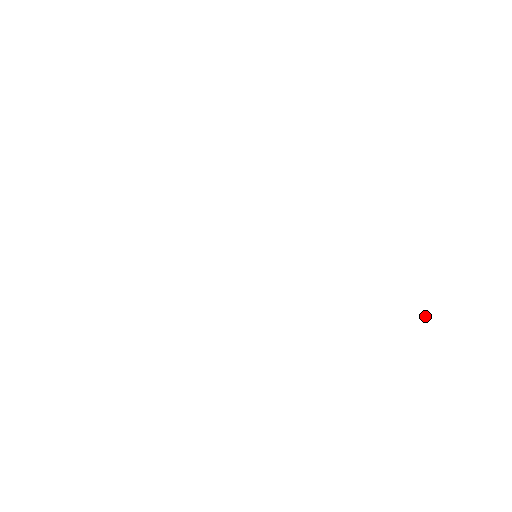
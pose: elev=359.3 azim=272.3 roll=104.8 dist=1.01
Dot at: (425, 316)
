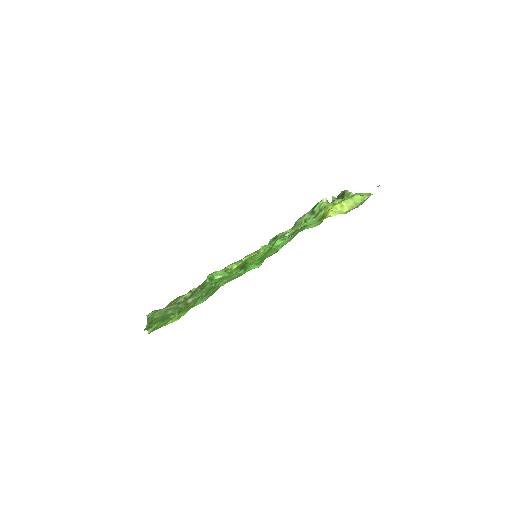
Dot at: occluded
